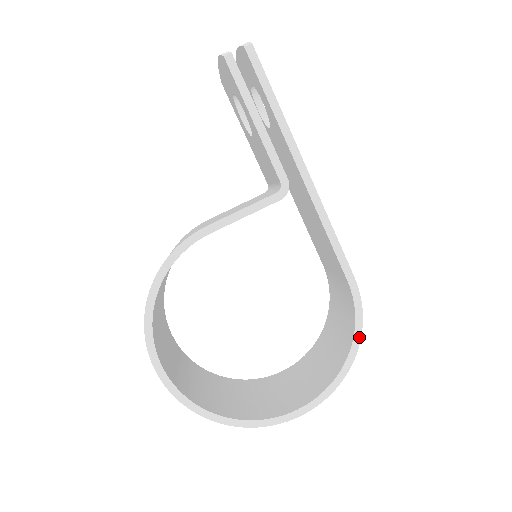
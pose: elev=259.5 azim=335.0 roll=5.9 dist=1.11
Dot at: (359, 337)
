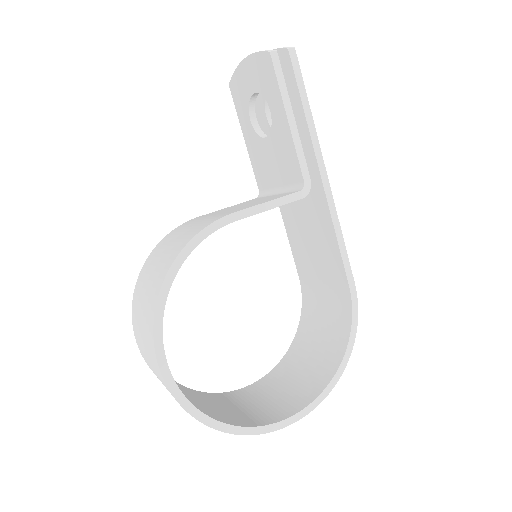
Dot at: (353, 341)
